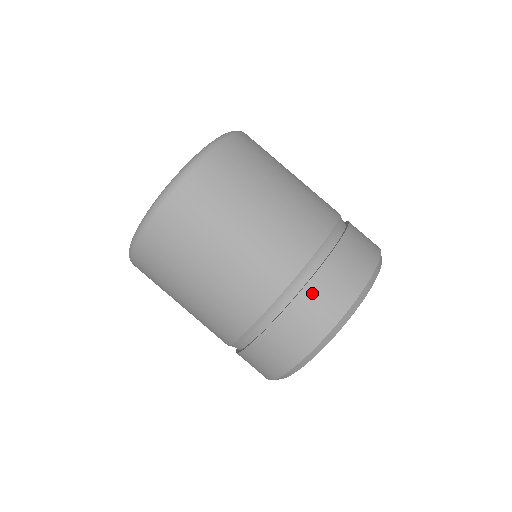
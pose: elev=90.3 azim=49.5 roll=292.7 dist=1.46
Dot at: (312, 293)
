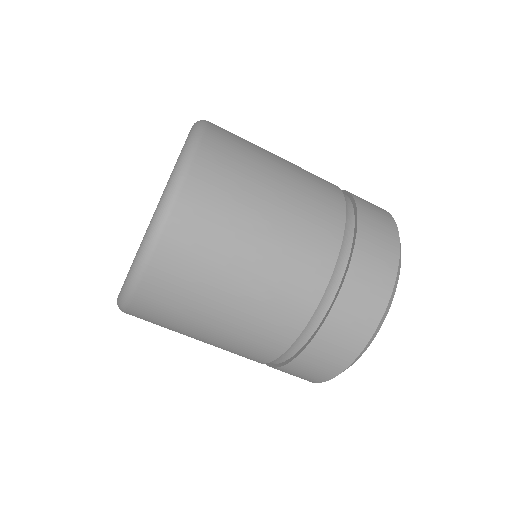
Dot at: (347, 301)
